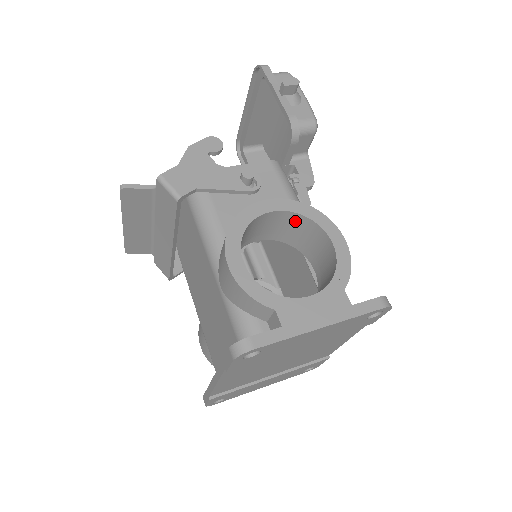
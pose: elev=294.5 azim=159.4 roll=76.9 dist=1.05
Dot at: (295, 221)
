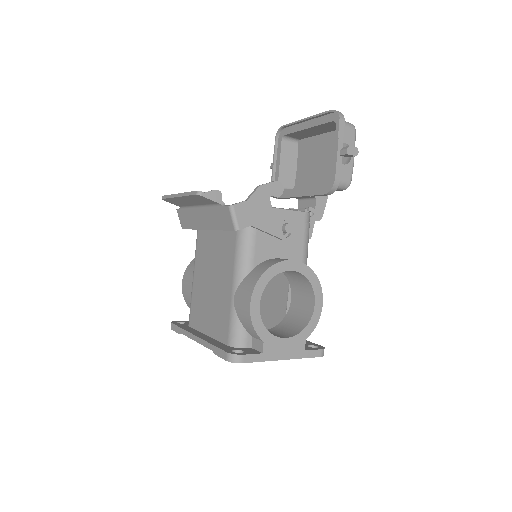
Dot at: (300, 276)
